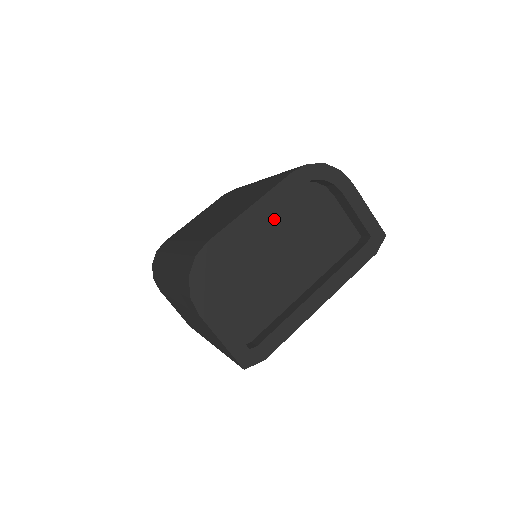
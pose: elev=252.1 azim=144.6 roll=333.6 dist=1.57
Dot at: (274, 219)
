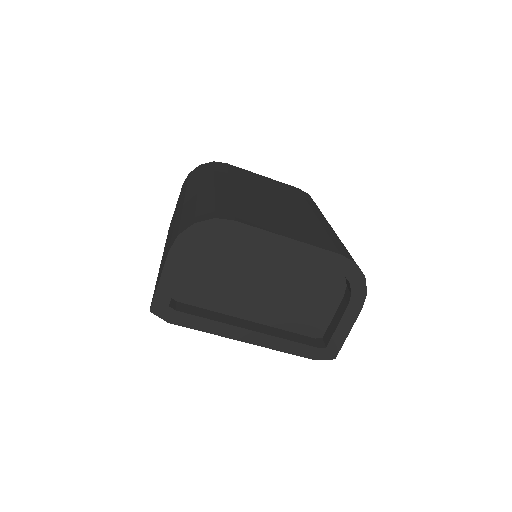
Dot at: (291, 260)
